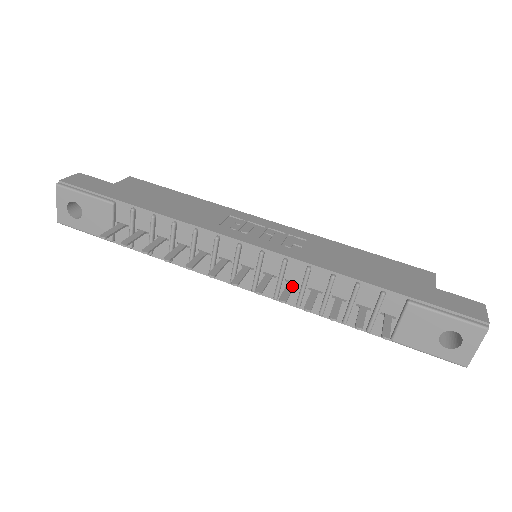
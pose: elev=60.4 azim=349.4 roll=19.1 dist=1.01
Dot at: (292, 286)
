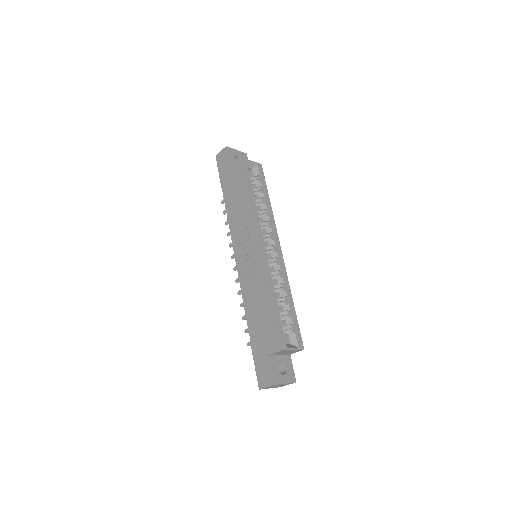
Dot at: occluded
